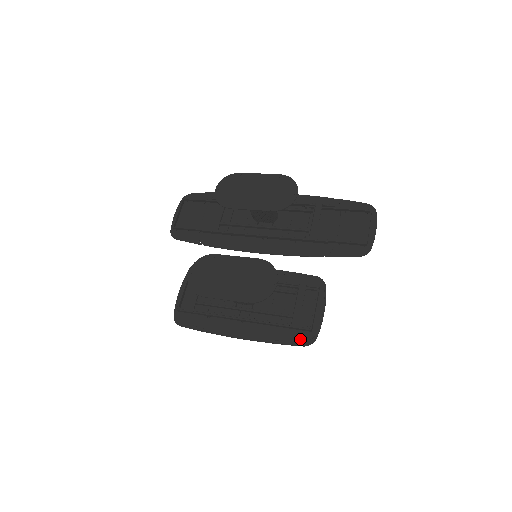
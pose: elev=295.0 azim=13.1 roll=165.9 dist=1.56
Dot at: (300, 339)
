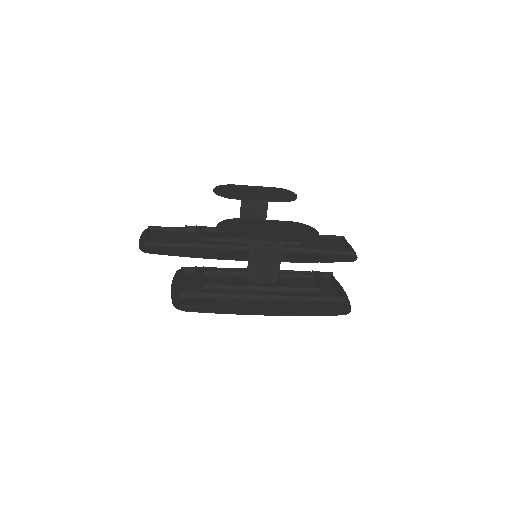
Dot at: (336, 309)
